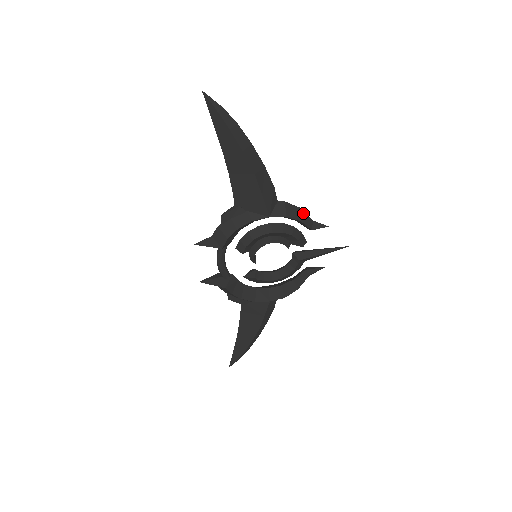
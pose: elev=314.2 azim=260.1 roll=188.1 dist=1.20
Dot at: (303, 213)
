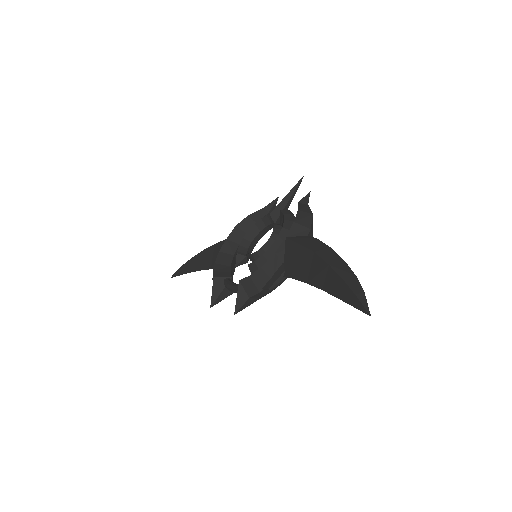
Dot at: (312, 215)
